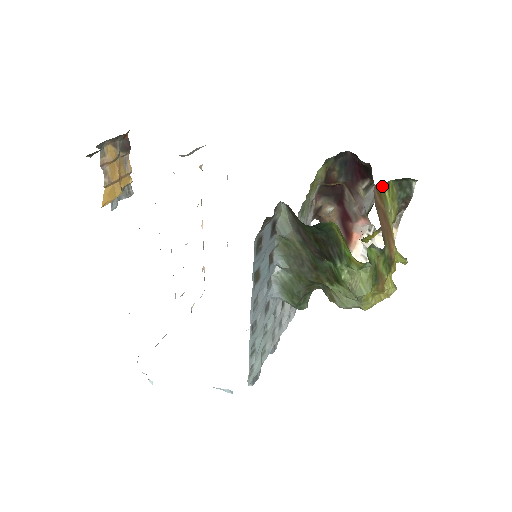
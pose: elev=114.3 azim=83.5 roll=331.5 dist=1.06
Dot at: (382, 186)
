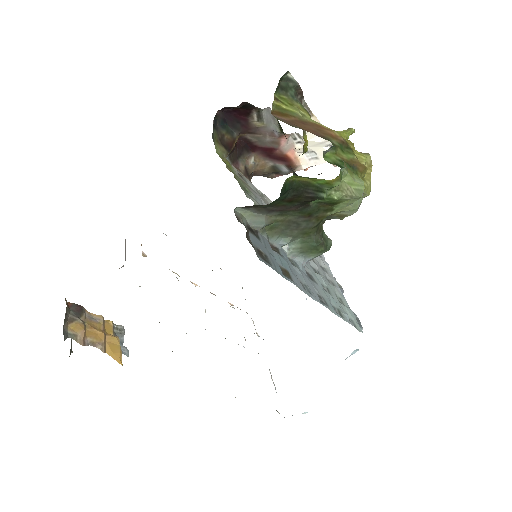
Dot at: (275, 107)
